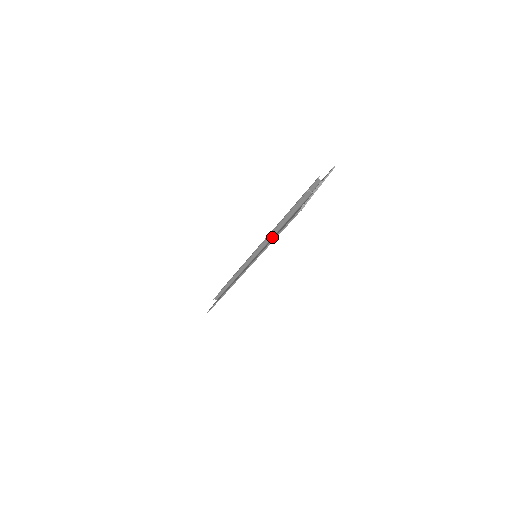
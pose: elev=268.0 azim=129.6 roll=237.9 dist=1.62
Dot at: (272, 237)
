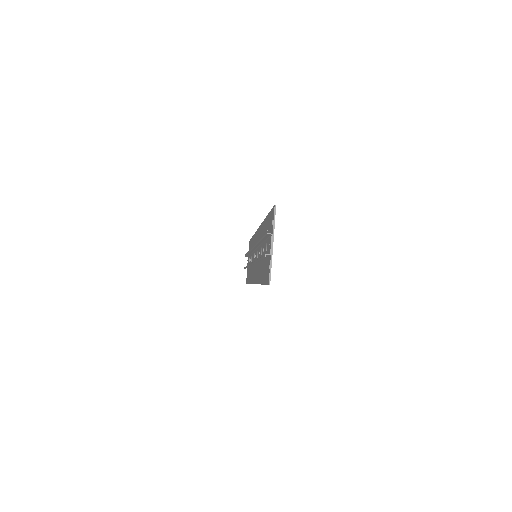
Dot at: occluded
